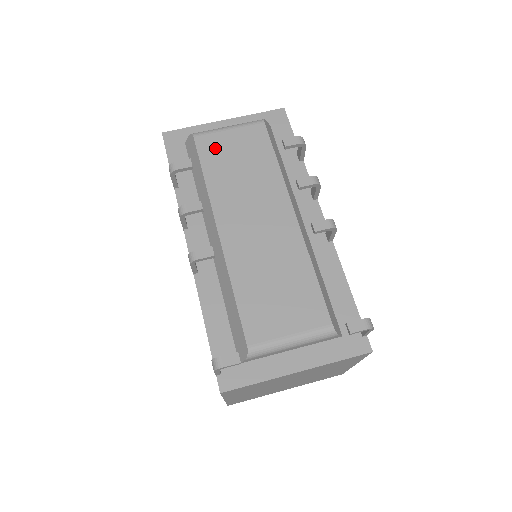
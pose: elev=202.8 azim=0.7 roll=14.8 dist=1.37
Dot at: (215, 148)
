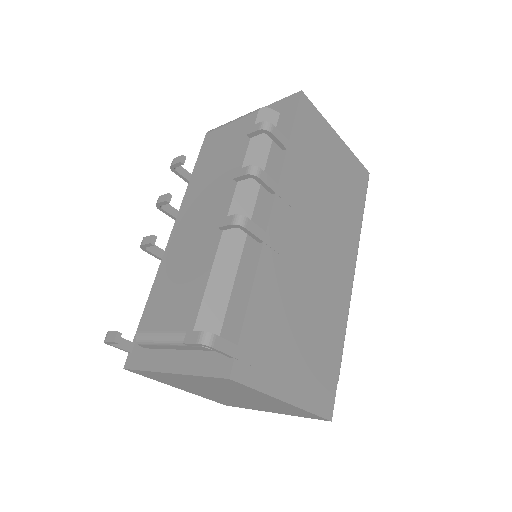
Dot at: (213, 143)
